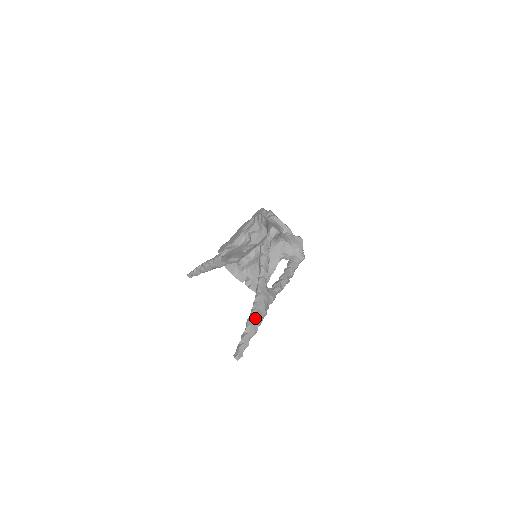
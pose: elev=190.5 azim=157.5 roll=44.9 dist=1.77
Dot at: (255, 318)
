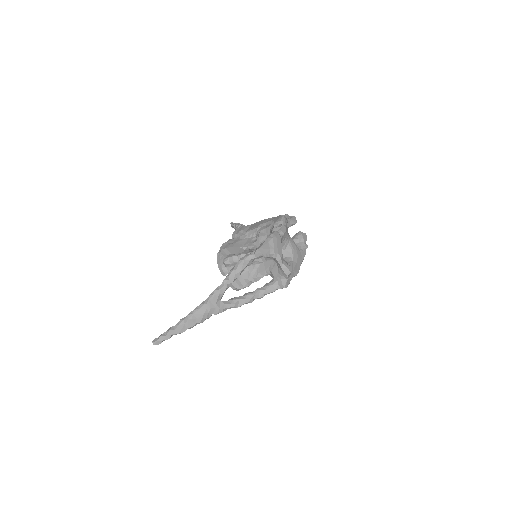
Dot at: (186, 322)
